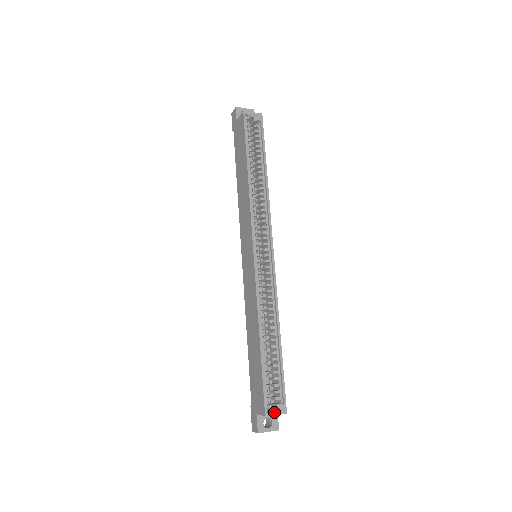
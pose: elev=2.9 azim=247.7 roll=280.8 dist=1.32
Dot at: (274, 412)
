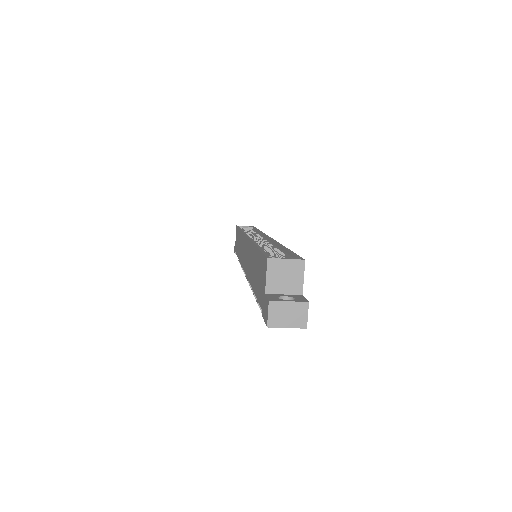
Dot at: (282, 258)
